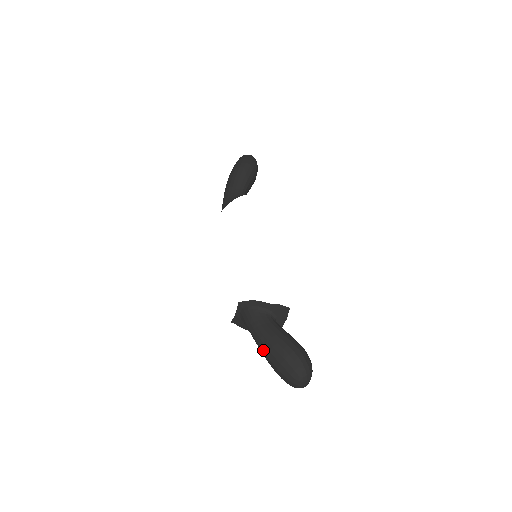
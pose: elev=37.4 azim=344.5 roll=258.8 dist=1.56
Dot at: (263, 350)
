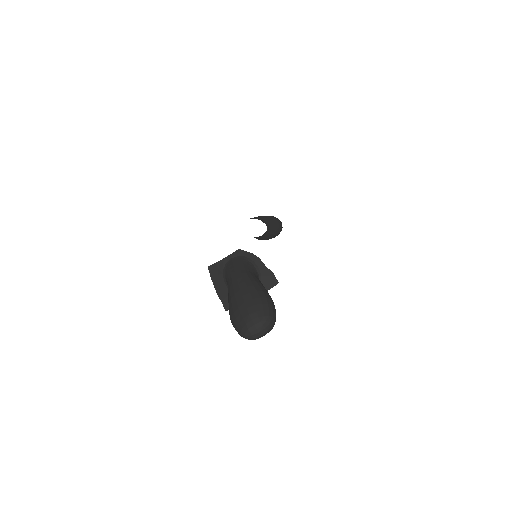
Dot at: (239, 285)
